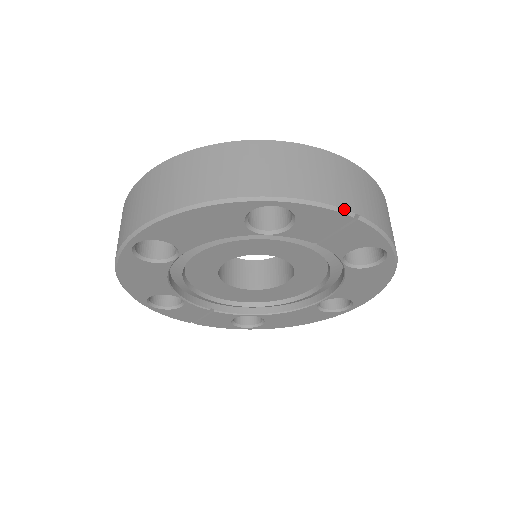
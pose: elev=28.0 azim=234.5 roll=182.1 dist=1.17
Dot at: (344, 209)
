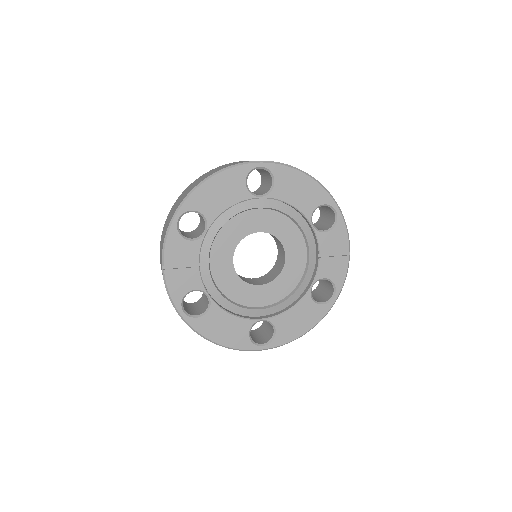
Dot at: occluded
